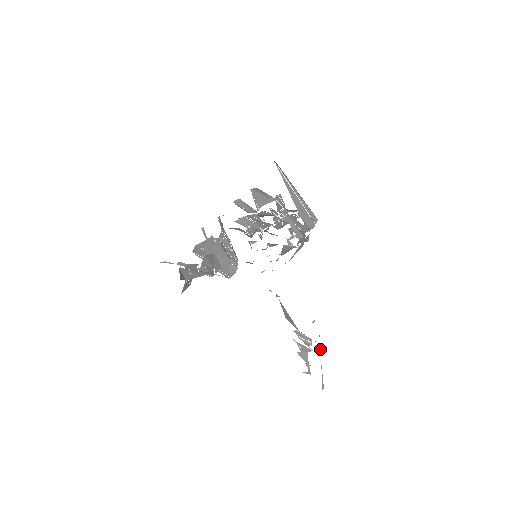
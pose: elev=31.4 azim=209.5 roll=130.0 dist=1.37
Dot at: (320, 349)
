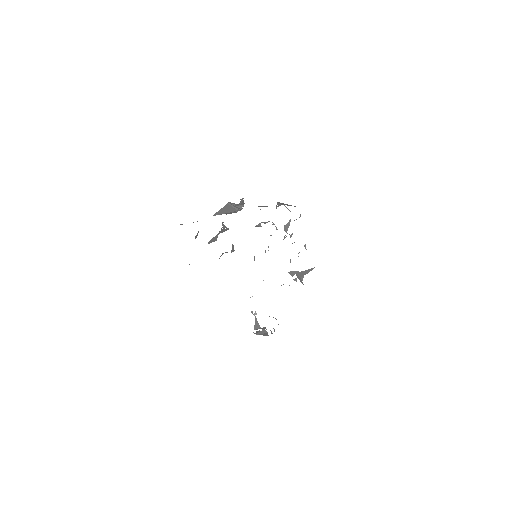
Dot at: occluded
